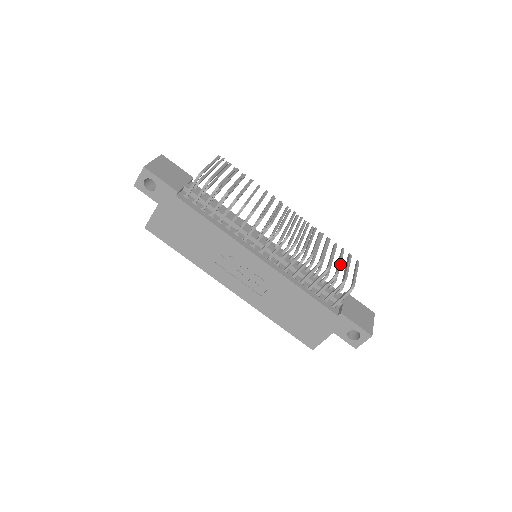
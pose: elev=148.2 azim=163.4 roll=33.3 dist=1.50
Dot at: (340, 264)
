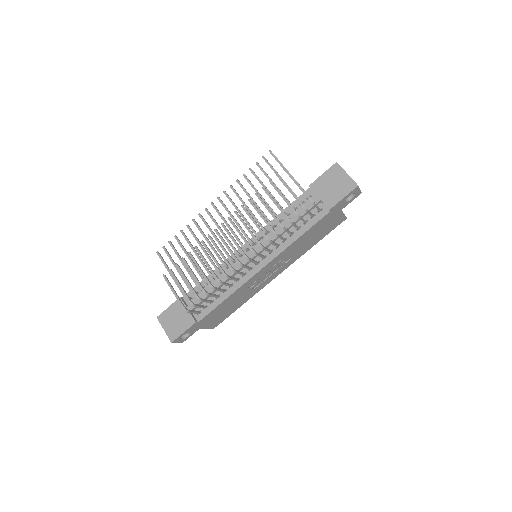
Dot at: (286, 200)
